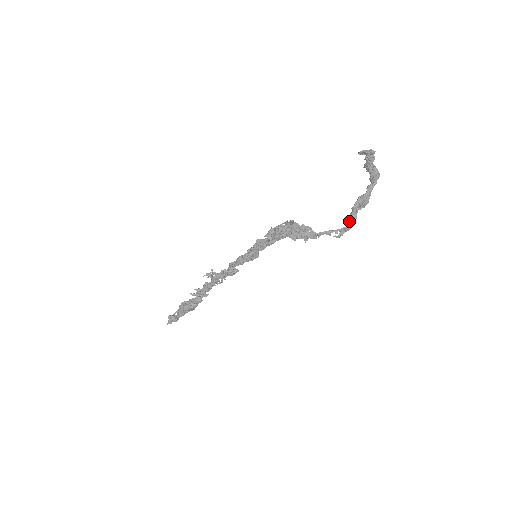
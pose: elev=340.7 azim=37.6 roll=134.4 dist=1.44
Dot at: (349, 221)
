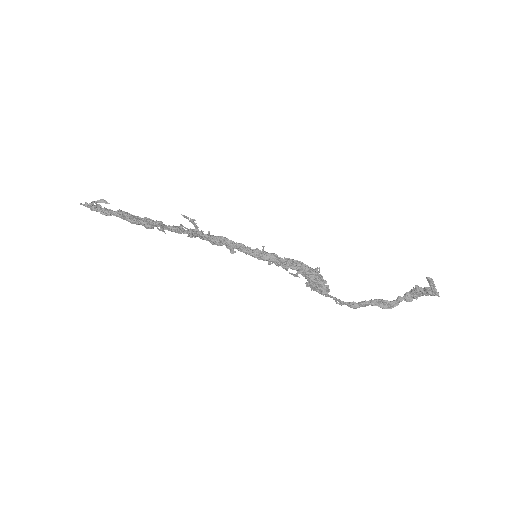
Dot at: (358, 304)
